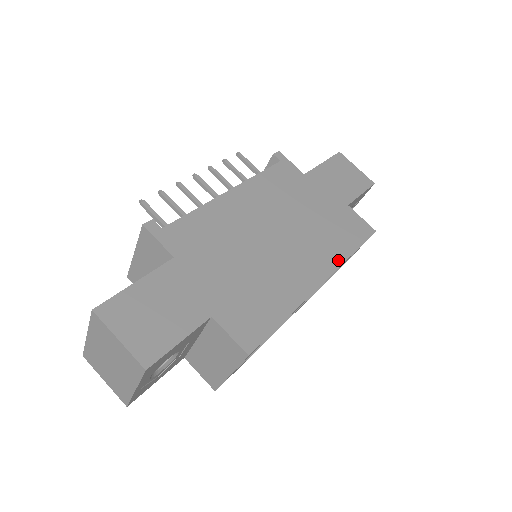
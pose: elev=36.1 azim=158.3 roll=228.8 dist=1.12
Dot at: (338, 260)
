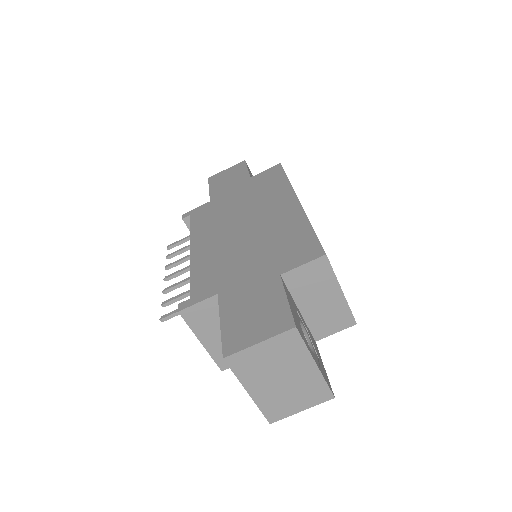
Dot at: (287, 188)
